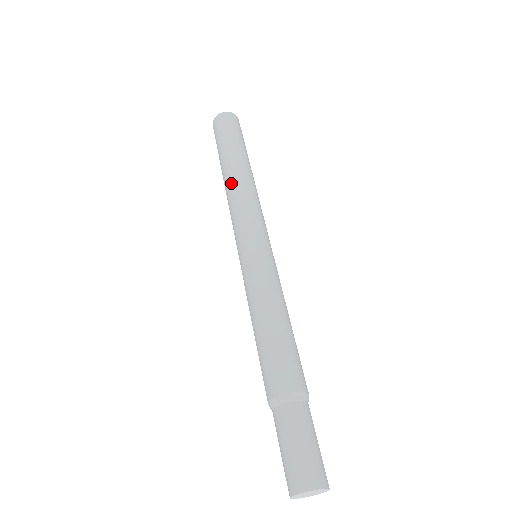
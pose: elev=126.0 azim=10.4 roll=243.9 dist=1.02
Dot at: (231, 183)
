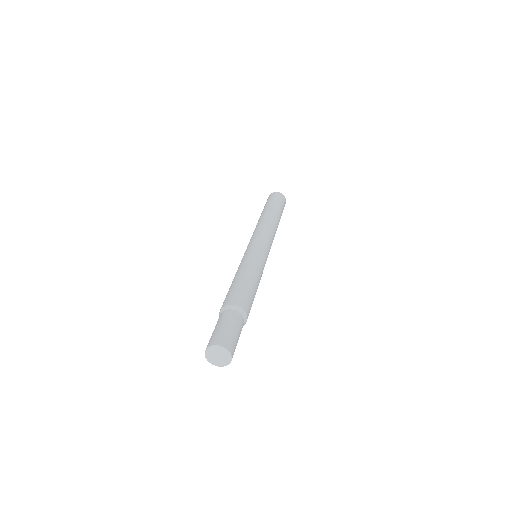
Dot at: (265, 219)
